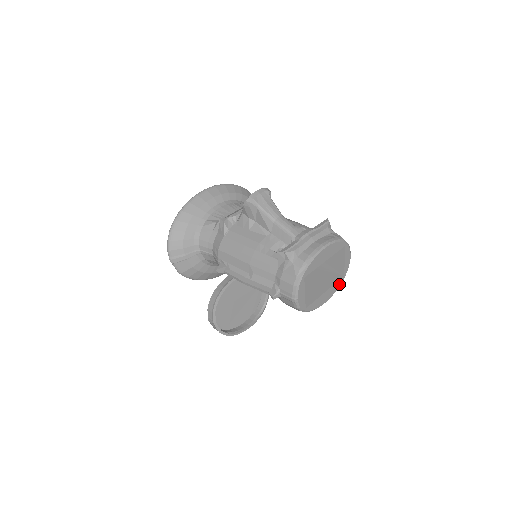
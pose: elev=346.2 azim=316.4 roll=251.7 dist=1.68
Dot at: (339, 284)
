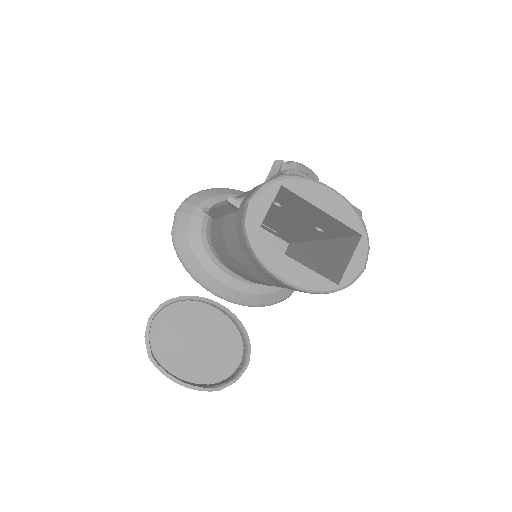
Dot at: (324, 287)
